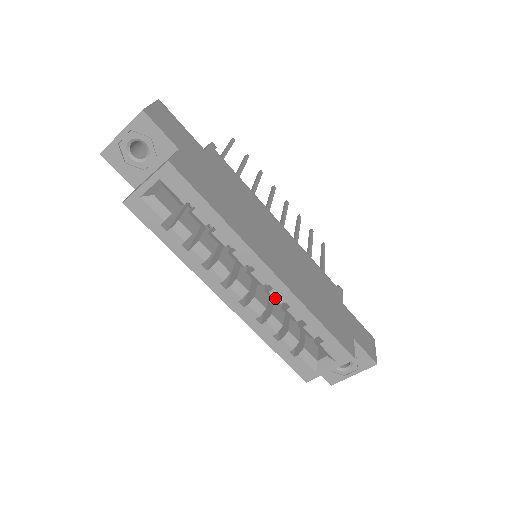
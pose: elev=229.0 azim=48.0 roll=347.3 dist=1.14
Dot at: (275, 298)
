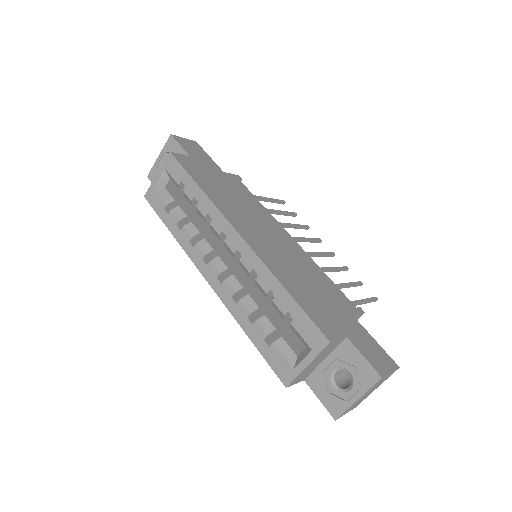
Dot at: (245, 267)
